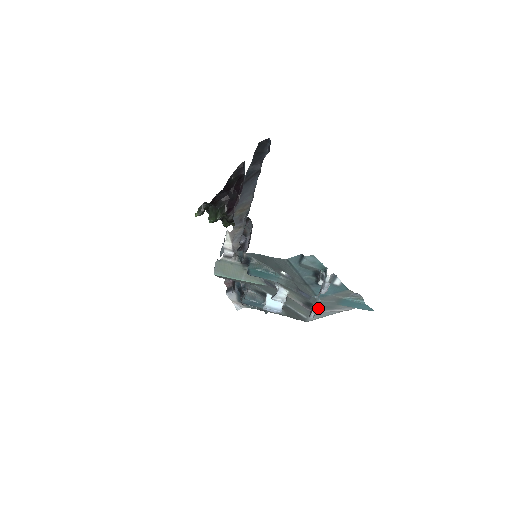
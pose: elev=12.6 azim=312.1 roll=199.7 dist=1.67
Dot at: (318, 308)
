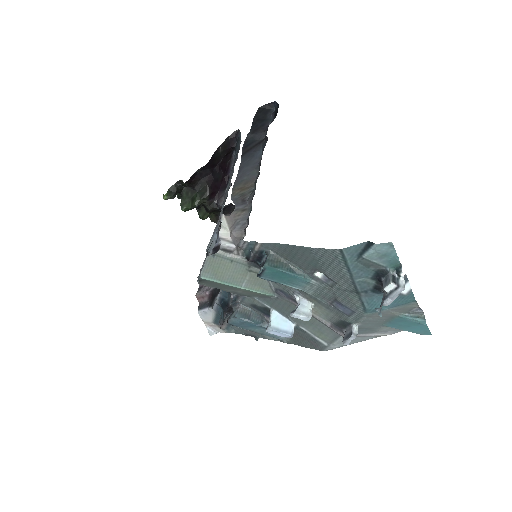
Dot at: occluded
